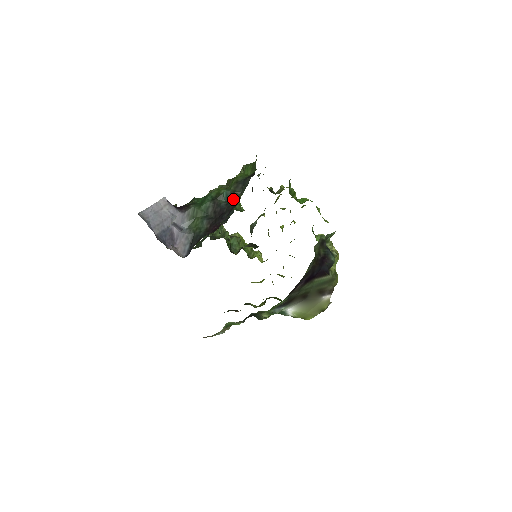
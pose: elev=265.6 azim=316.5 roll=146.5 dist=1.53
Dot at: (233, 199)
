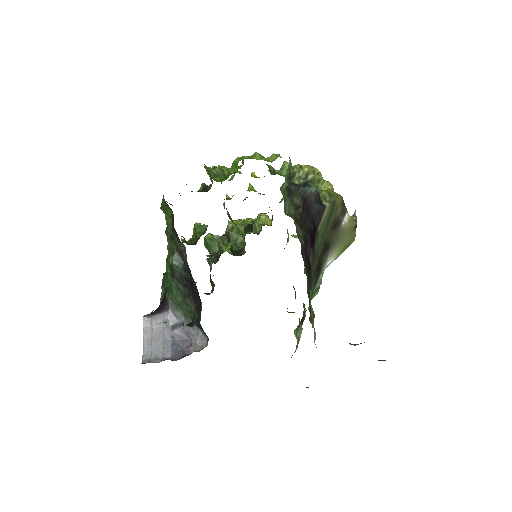
Dot at: (184, 257)
